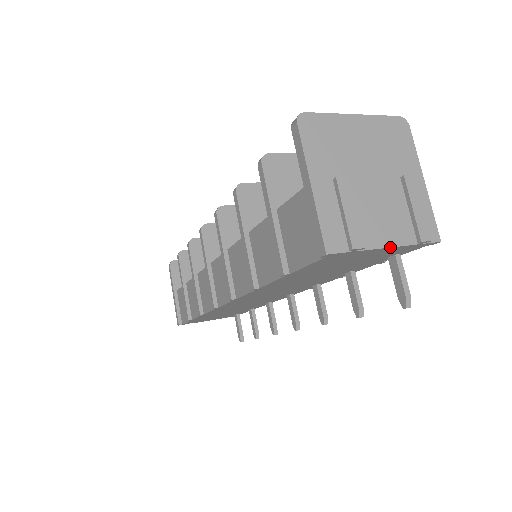
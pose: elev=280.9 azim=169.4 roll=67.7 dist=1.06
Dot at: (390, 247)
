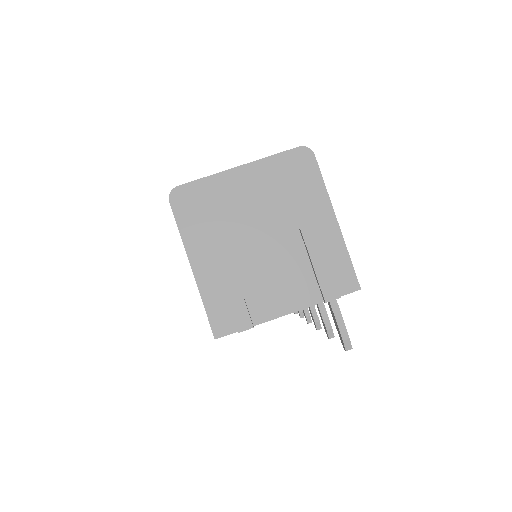
Dot at: occluded
